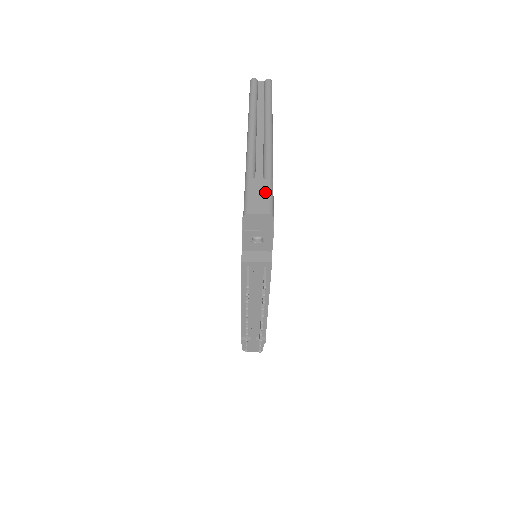
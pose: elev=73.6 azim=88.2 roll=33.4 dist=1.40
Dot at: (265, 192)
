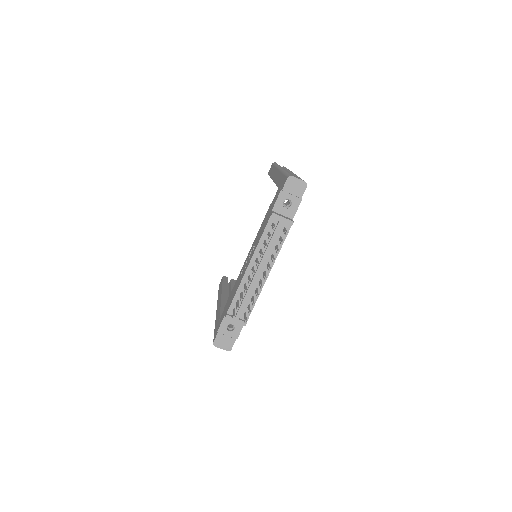
Dot at: (300, 178)
